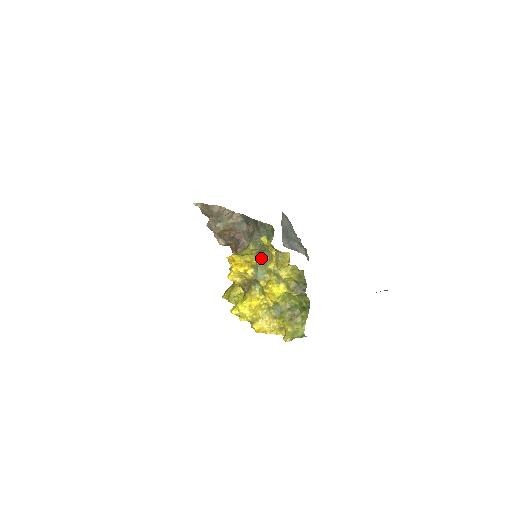
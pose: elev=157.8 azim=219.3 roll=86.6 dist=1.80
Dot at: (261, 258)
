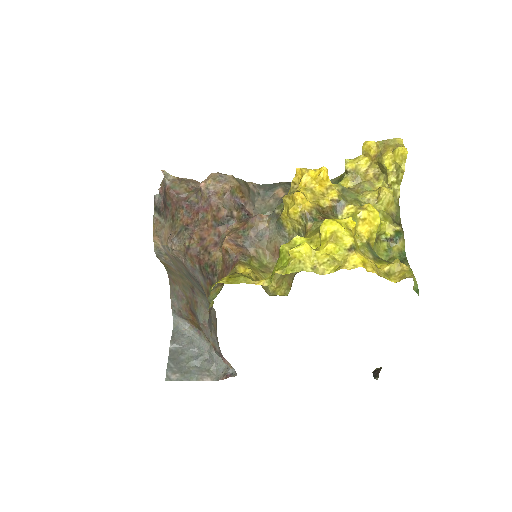
Dot at: (341, 185)
